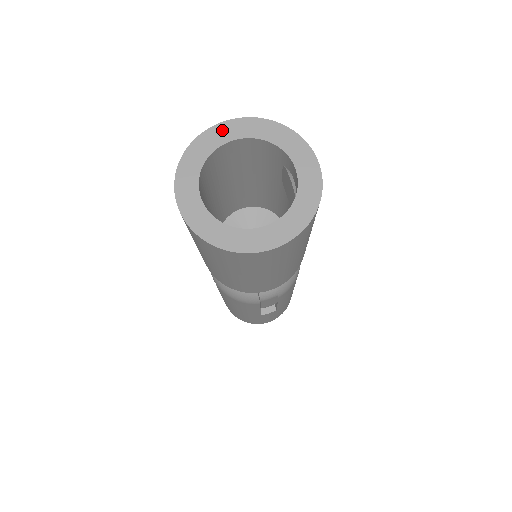
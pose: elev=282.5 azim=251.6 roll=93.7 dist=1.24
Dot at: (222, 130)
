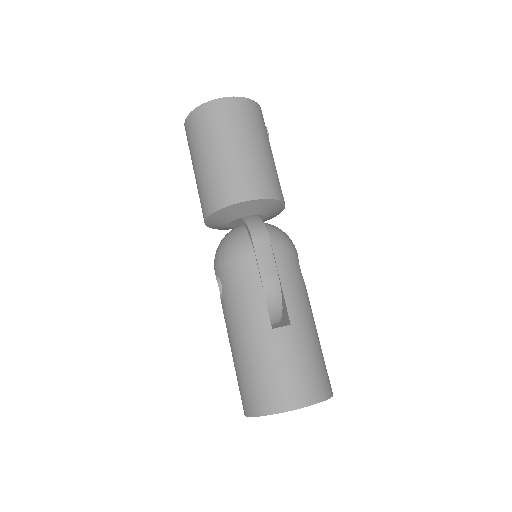
Dot at: occluded
